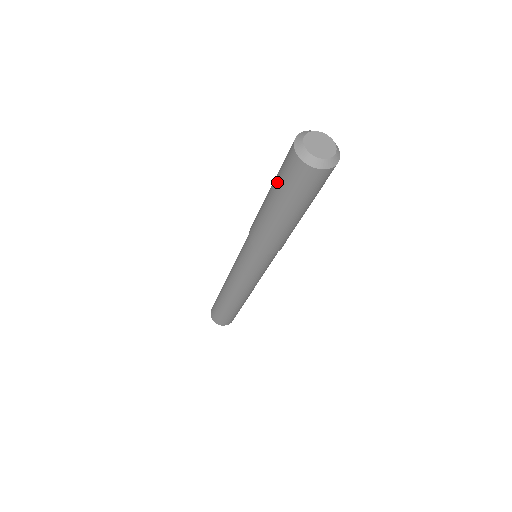
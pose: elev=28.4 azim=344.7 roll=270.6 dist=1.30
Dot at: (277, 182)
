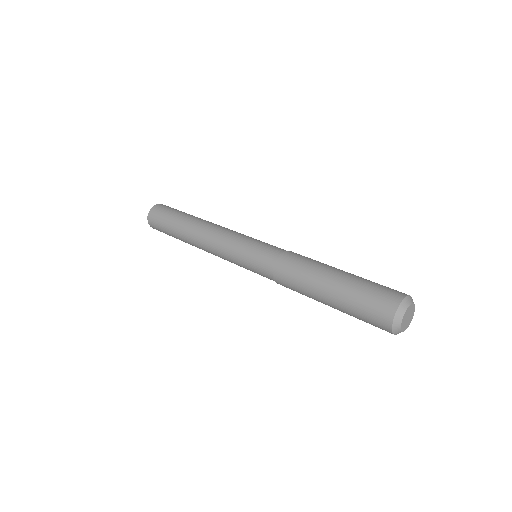
Dot at: (351, 303)
